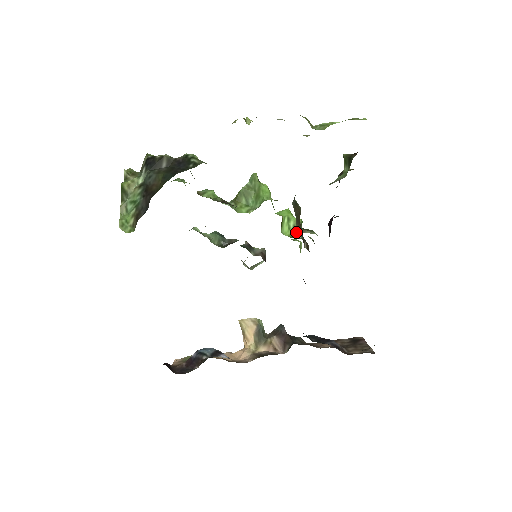
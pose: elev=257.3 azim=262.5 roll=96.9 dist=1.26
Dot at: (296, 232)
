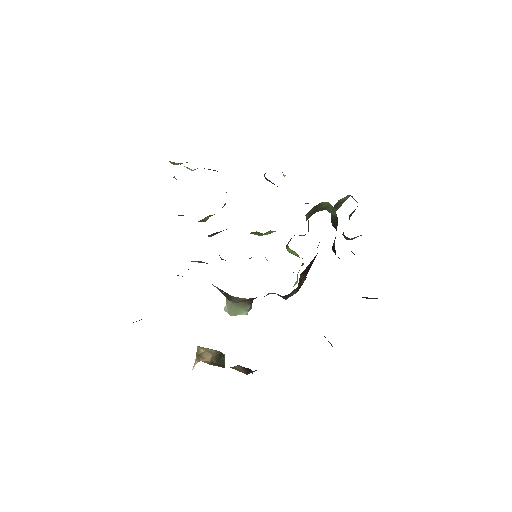
Dot at: occluded
